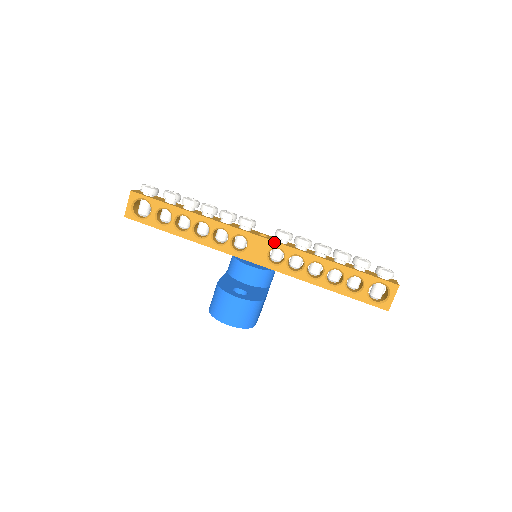
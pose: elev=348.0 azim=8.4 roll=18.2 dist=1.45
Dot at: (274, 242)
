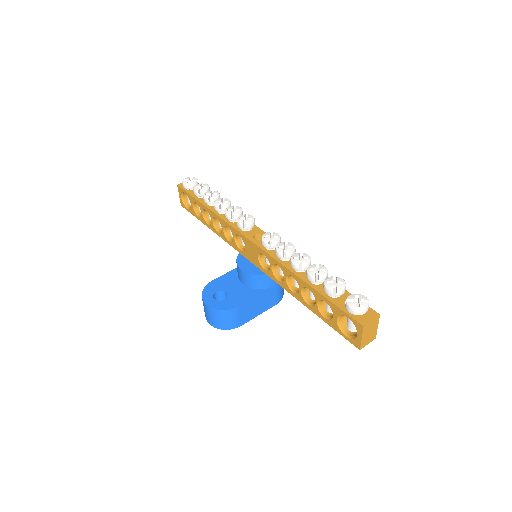
Dot at: (259, 248)
